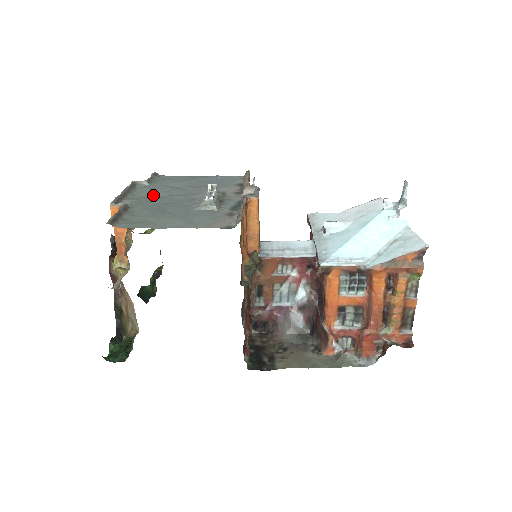
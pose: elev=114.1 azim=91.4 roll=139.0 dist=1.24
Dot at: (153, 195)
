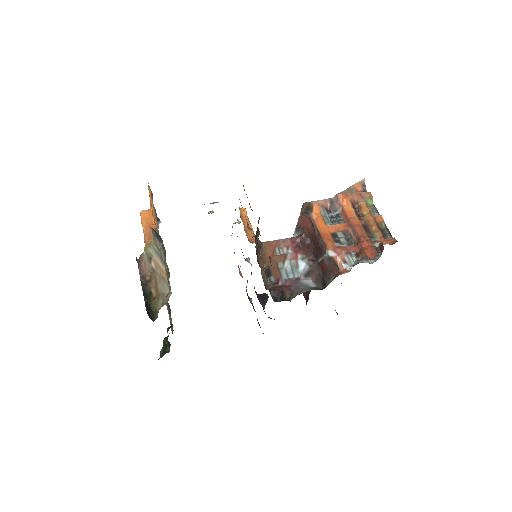
Dot at: occluded
